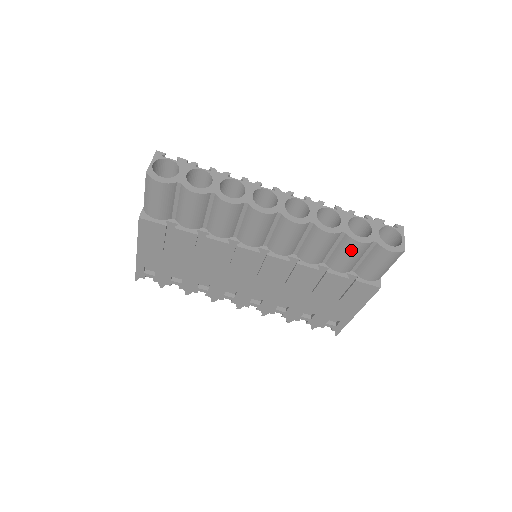
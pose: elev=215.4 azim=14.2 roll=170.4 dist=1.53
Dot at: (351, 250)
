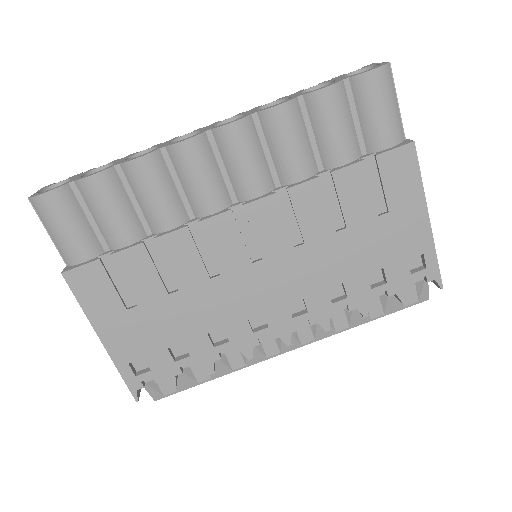
Dot at: (328, 111)
